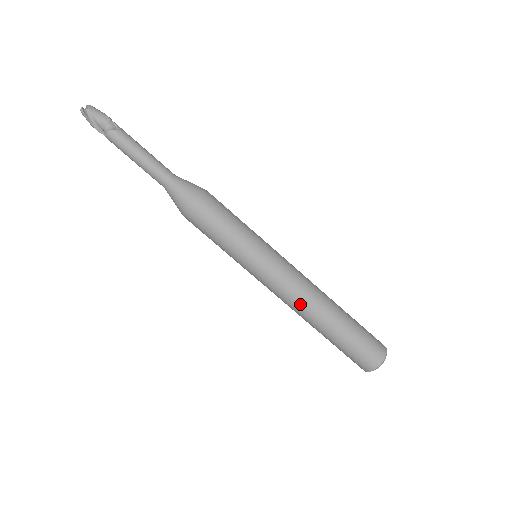
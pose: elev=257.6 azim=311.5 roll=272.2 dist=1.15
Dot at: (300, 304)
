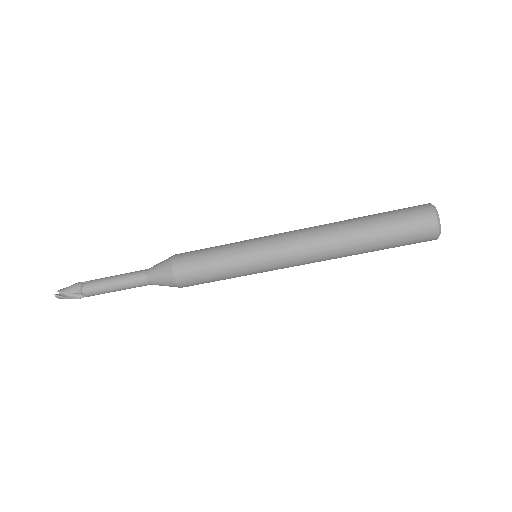
Dot at: (320, 245)
